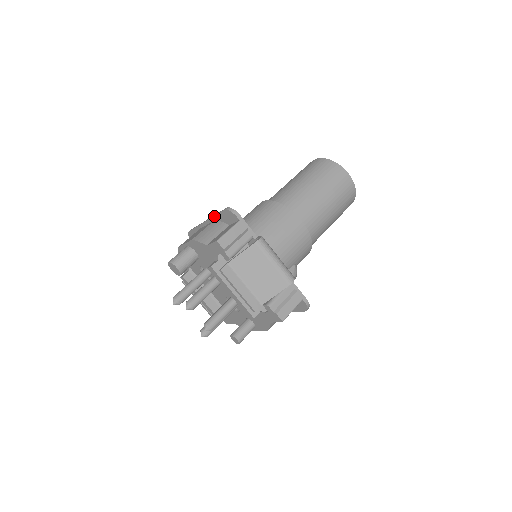
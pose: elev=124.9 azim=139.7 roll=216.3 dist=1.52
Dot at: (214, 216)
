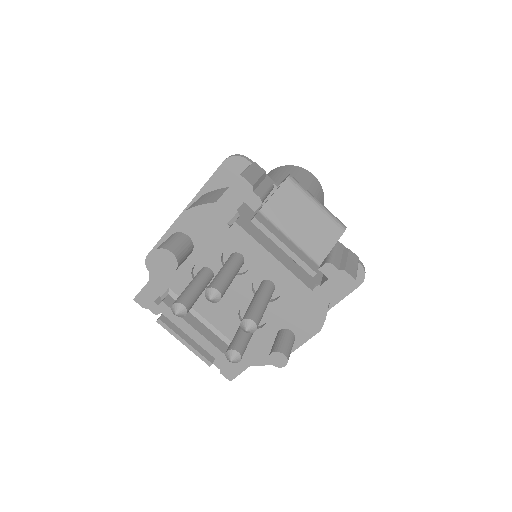
Dot at: (203, 186)
